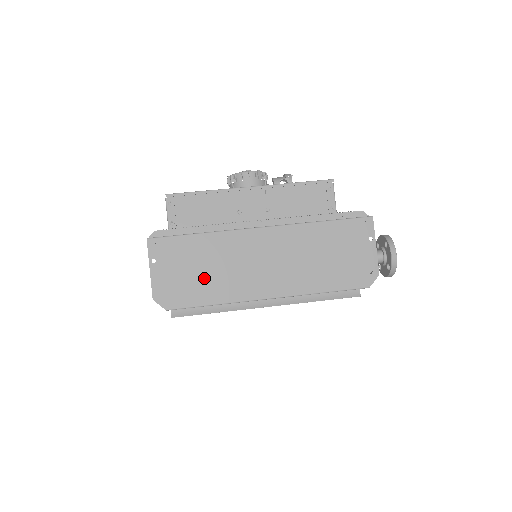
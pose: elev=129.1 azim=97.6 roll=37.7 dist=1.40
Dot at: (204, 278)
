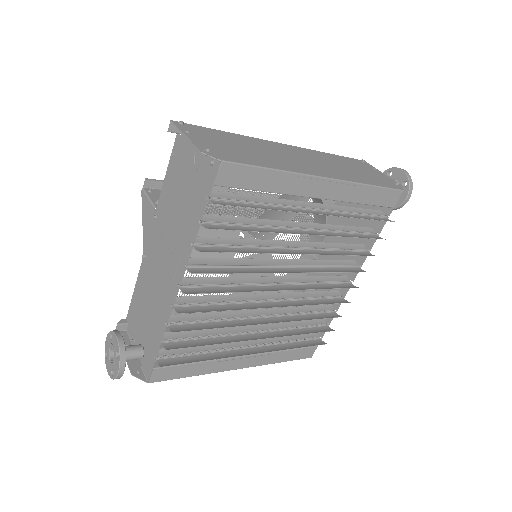
Dot at: (250, 153)
